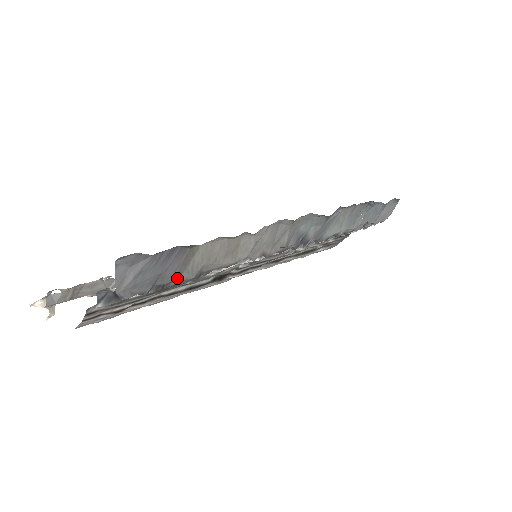
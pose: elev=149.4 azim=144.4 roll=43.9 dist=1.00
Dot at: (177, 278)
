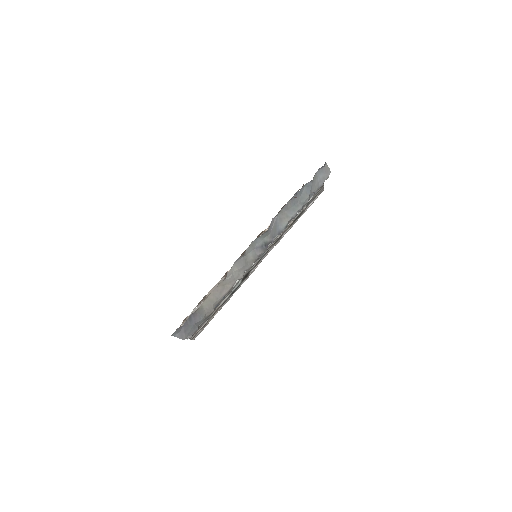
Dot at: (206, 316)
